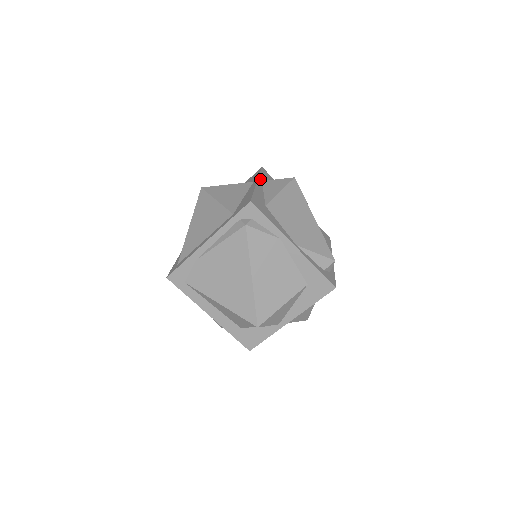
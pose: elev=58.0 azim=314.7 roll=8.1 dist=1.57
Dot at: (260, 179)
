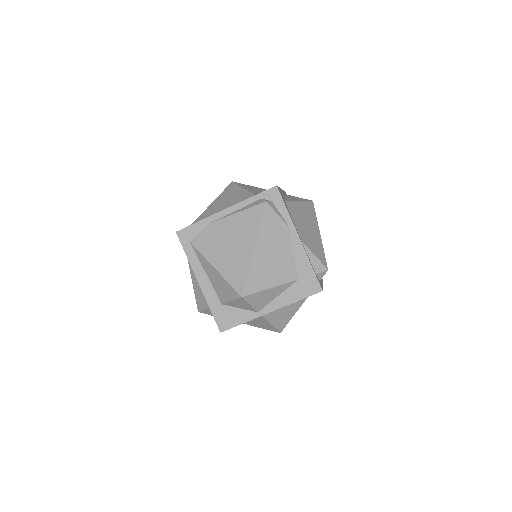
Dot at: occluded
